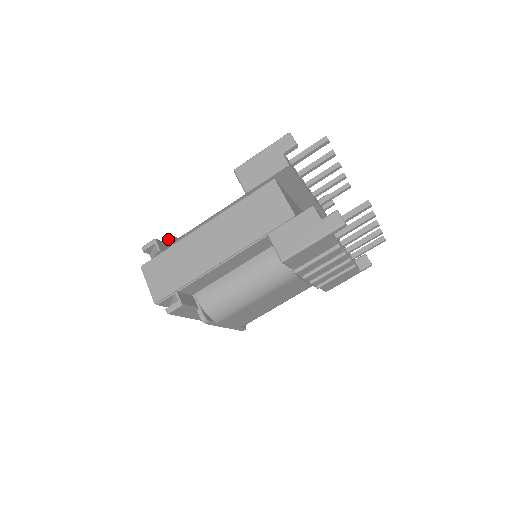
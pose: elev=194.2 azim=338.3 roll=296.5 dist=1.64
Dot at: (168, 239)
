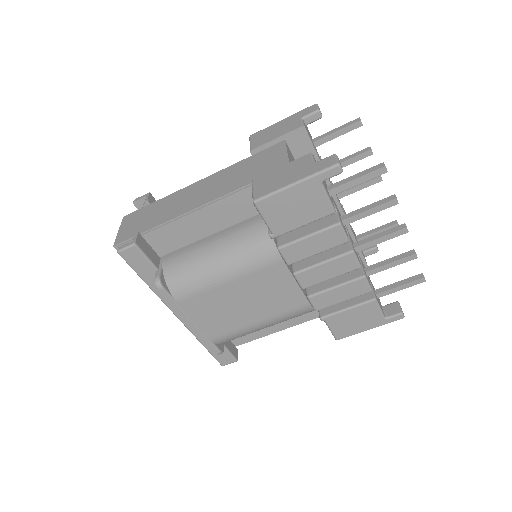
Dot at: occluded
